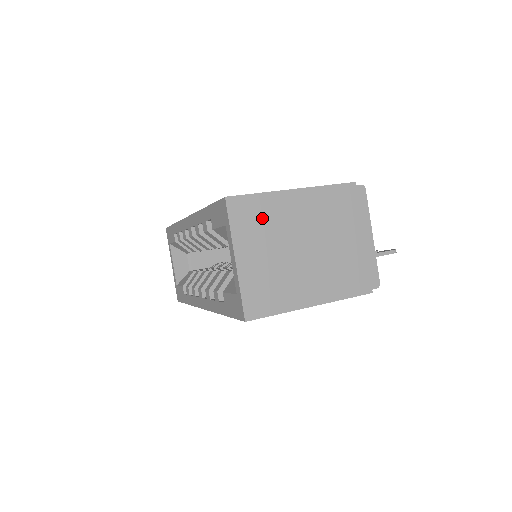
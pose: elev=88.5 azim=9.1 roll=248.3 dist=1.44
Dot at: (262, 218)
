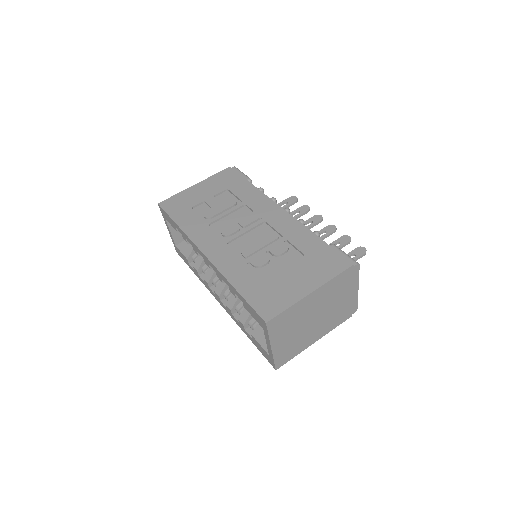
Dot at: (289, 320)
